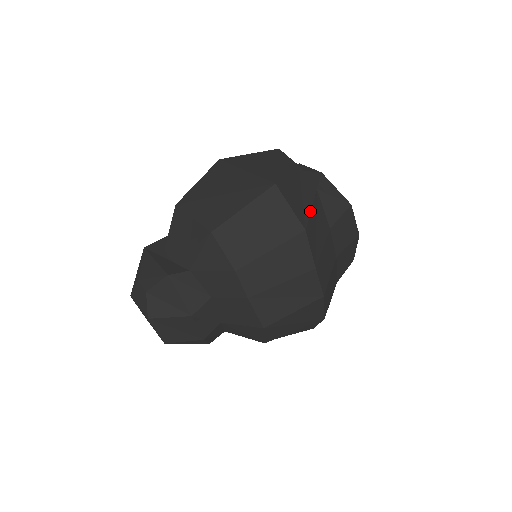
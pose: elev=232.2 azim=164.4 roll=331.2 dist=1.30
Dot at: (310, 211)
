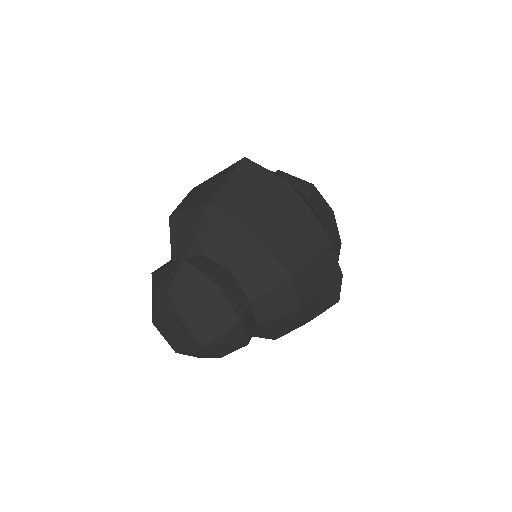
Dot at: occluded
